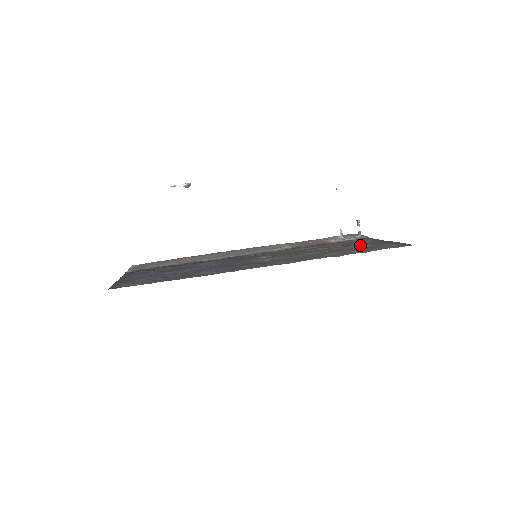
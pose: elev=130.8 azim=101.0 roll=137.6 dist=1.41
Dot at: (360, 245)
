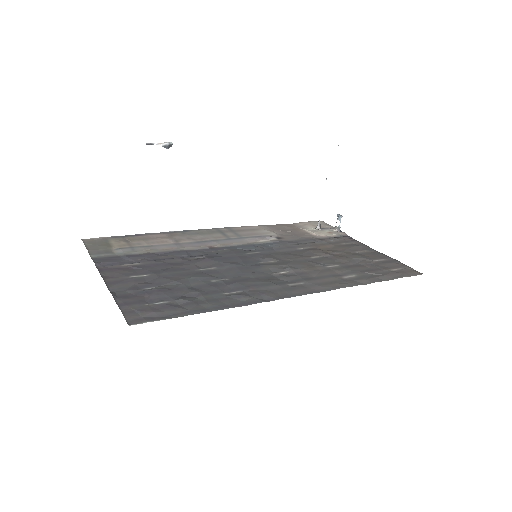
Dot at: (363, 259)
